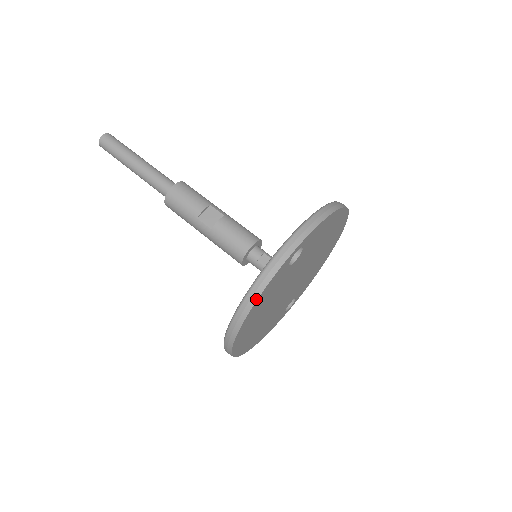
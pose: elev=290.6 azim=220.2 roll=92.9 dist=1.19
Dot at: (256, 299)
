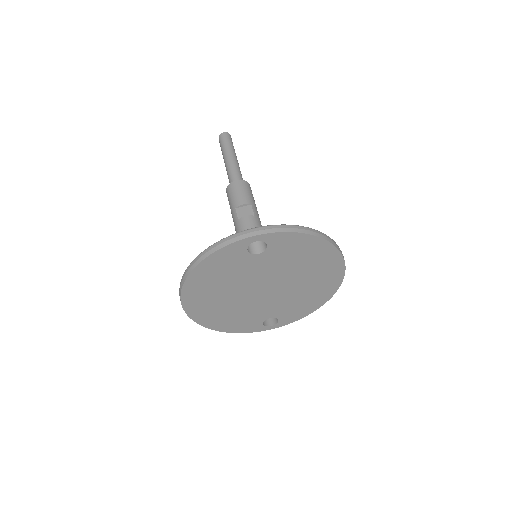
Dot at: (205, 257)
